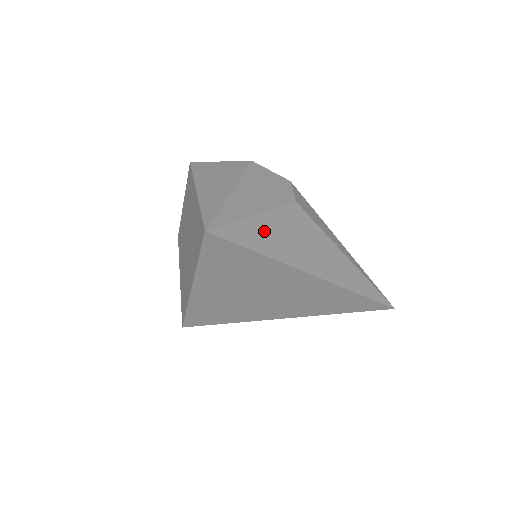
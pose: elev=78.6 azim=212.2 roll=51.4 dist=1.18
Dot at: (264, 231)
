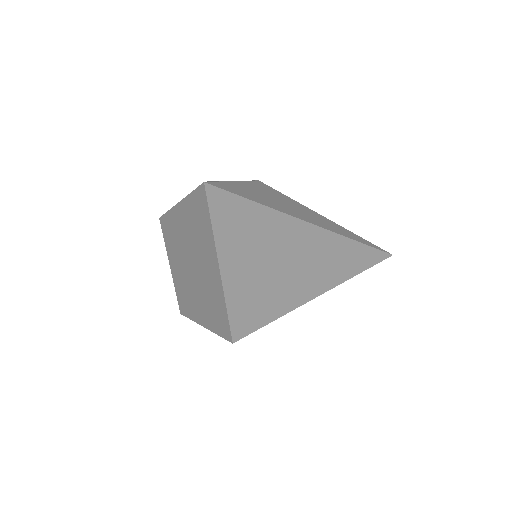
Dot at: (249, 191)
